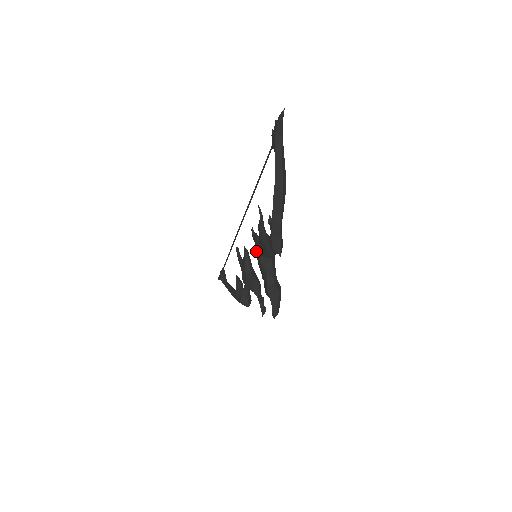
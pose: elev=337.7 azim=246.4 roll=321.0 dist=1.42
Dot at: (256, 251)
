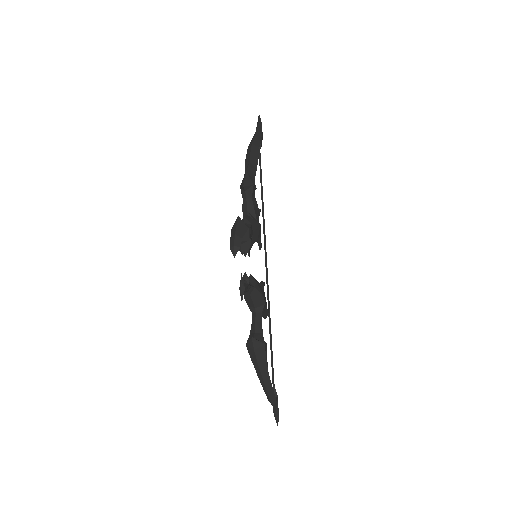
Dot at: occluded
